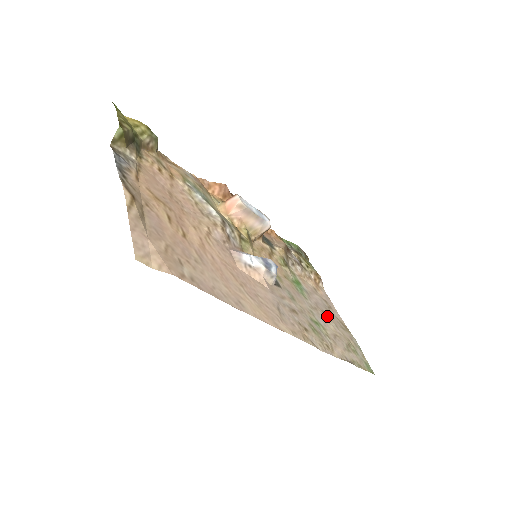
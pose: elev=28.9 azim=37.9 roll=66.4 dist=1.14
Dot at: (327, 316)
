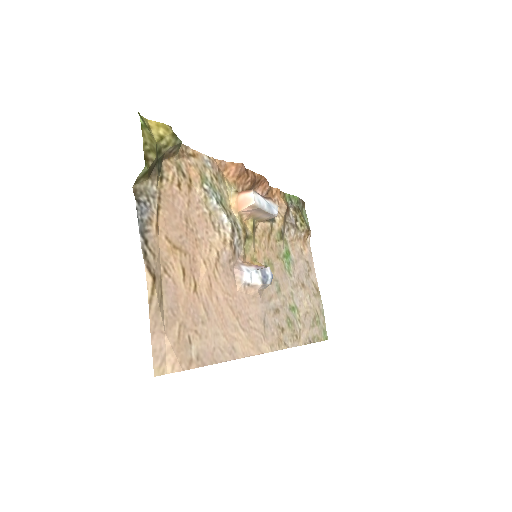
Dot at: (304, 288)
